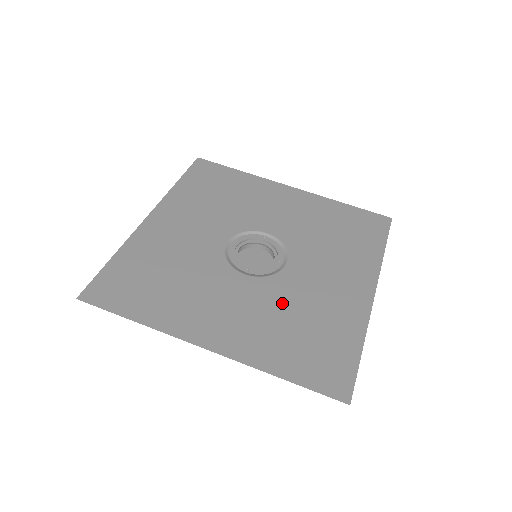
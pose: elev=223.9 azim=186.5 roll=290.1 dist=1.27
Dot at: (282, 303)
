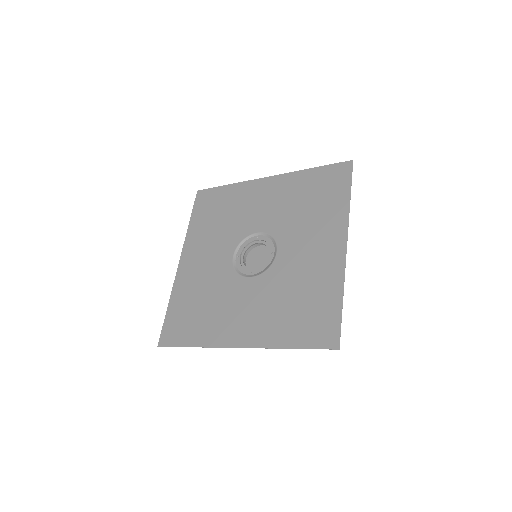
Dot at: (279, 289)
